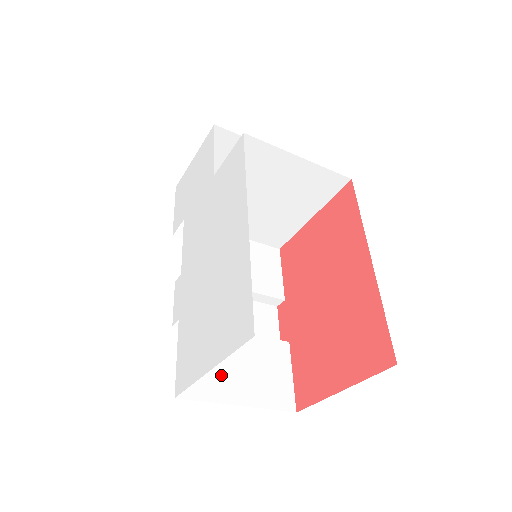
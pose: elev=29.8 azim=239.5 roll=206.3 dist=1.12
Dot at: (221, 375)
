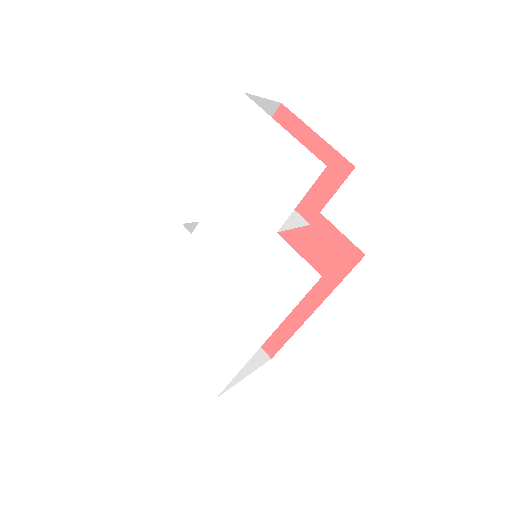
Dot at: occluded
